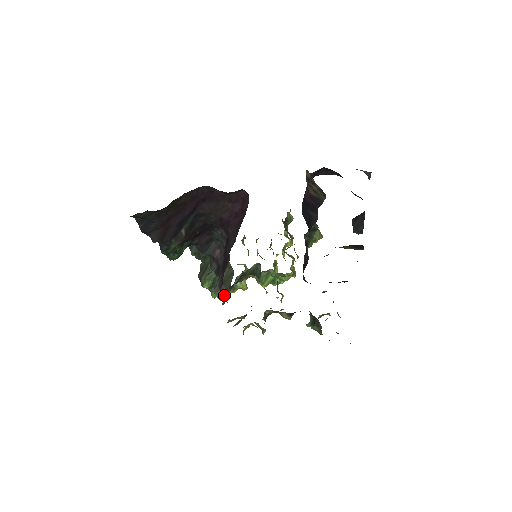
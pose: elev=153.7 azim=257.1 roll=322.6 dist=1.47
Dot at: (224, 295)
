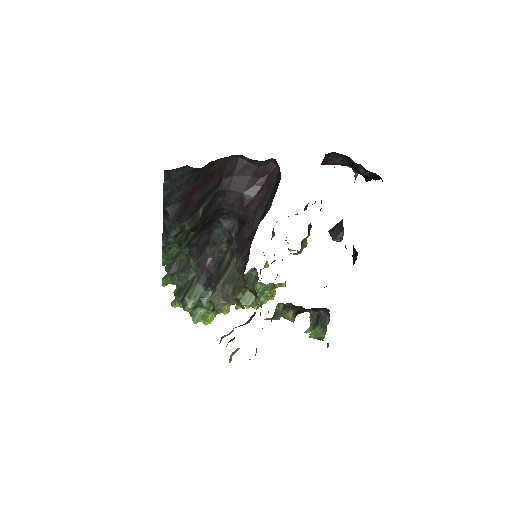
Dot at: (237, 286)
